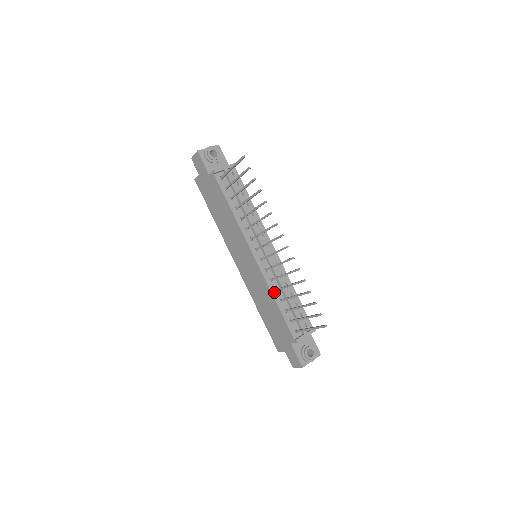
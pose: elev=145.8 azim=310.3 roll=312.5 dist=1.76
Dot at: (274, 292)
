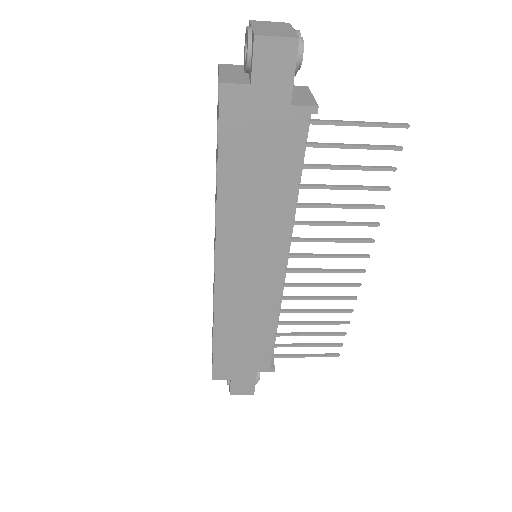
Dot at: (277, 315)
